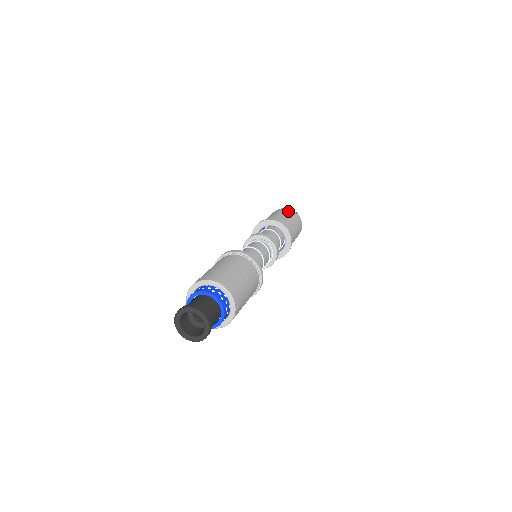
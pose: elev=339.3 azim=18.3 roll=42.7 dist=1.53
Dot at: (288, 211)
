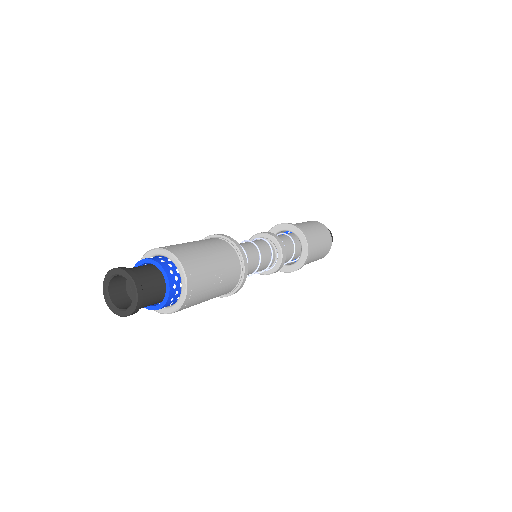
Dot at: (324, 231)
